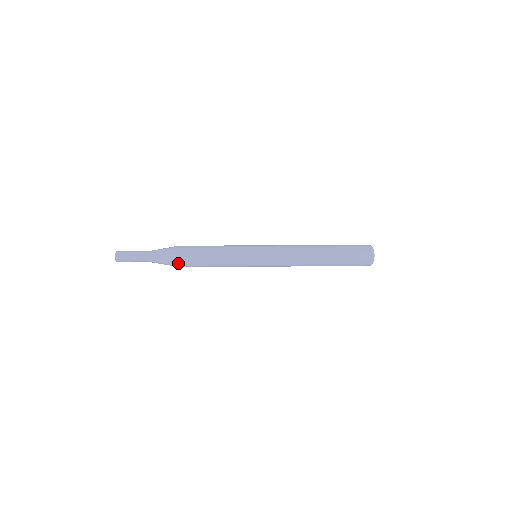
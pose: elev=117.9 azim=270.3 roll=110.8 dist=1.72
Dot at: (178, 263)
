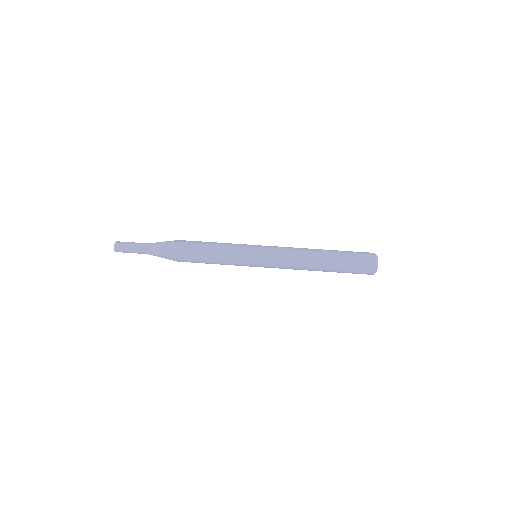
Dot at: (177, 261)
